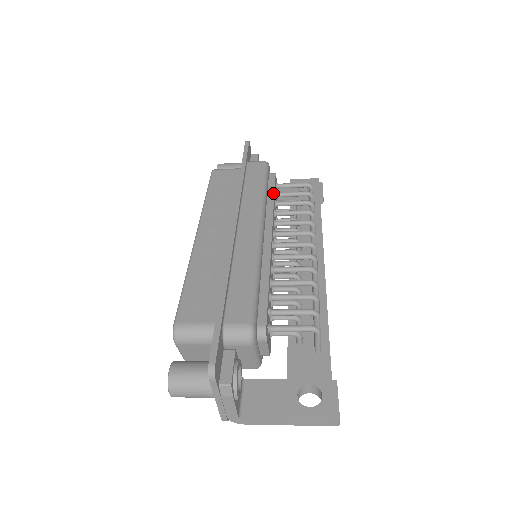
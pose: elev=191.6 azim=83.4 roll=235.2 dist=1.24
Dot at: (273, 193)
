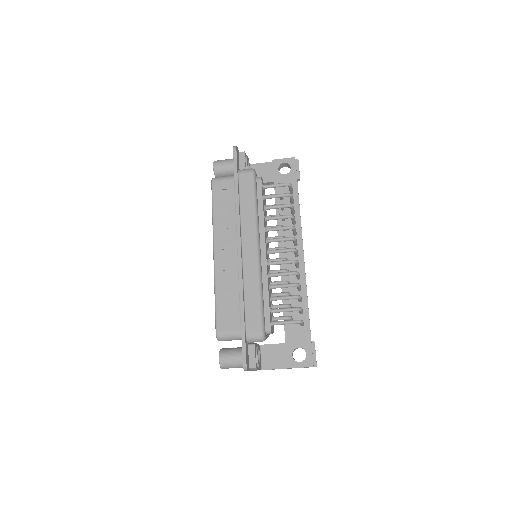
Dot at: (262, 204)
